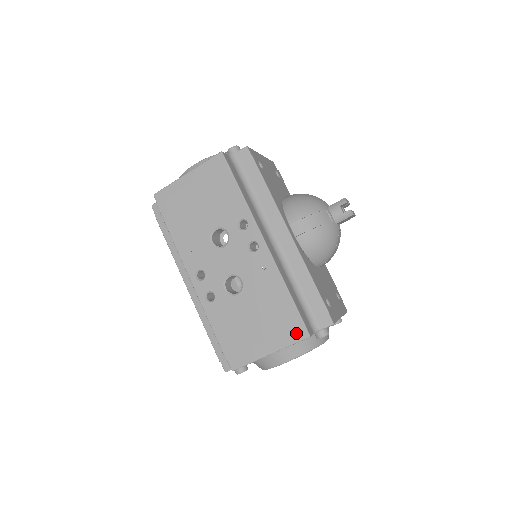
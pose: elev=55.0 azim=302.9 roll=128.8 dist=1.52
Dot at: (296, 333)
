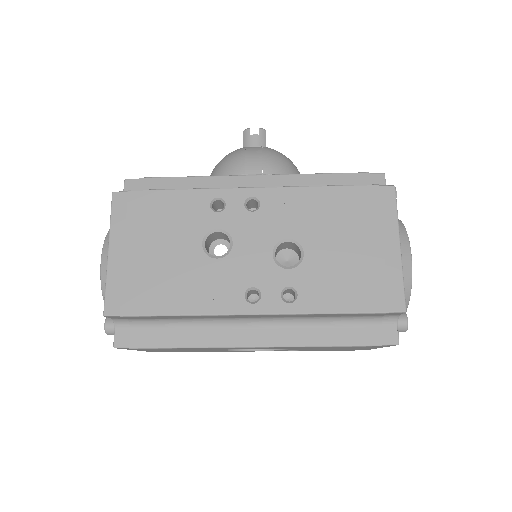
Dot at: (384, 200)
